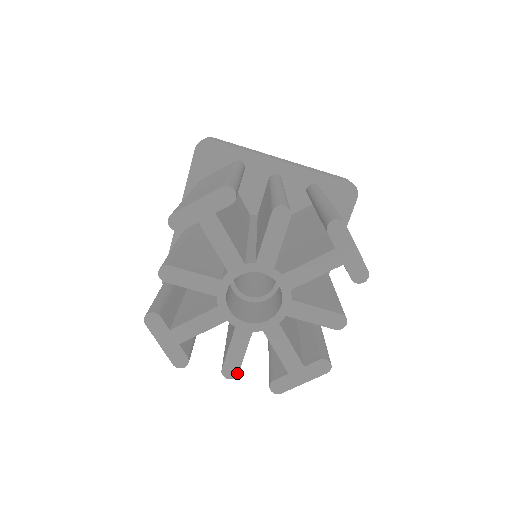
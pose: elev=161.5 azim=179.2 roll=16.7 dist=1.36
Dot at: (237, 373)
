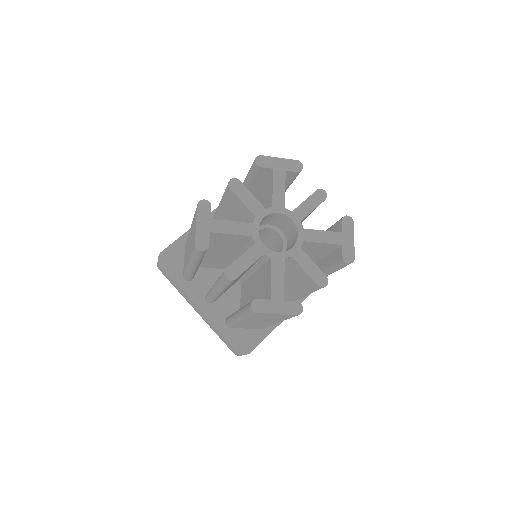
Dot at: (235, 278)
